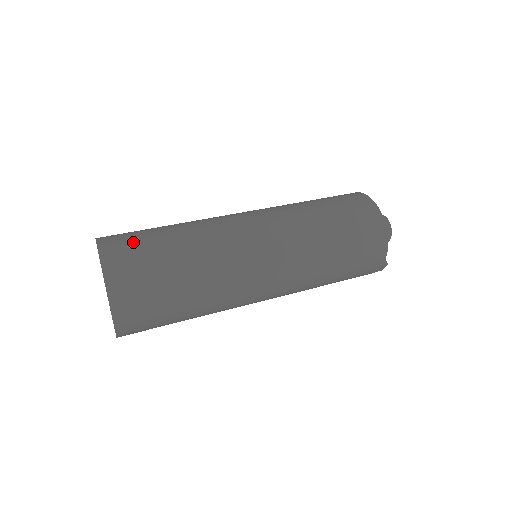
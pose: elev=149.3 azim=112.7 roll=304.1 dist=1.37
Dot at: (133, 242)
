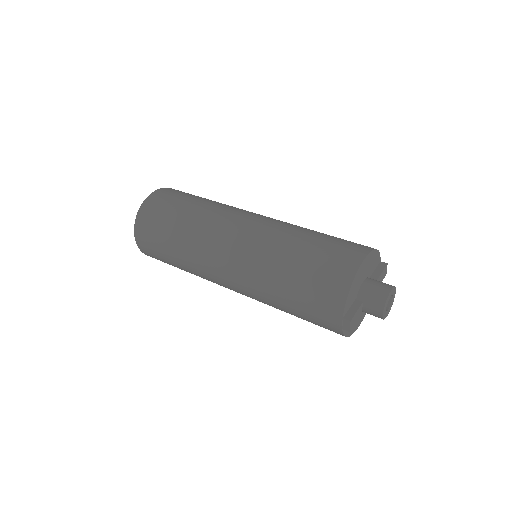
Dot at: (181, 193)
